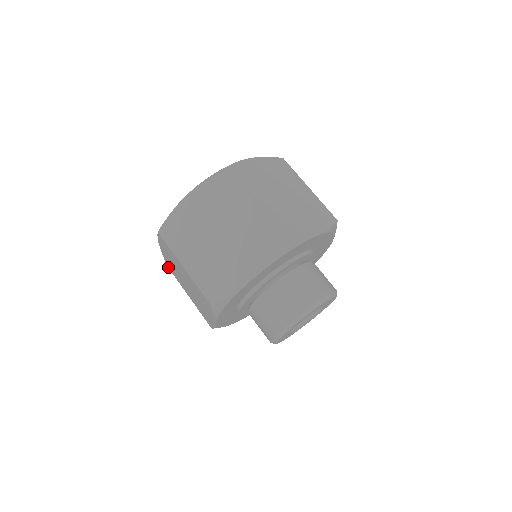
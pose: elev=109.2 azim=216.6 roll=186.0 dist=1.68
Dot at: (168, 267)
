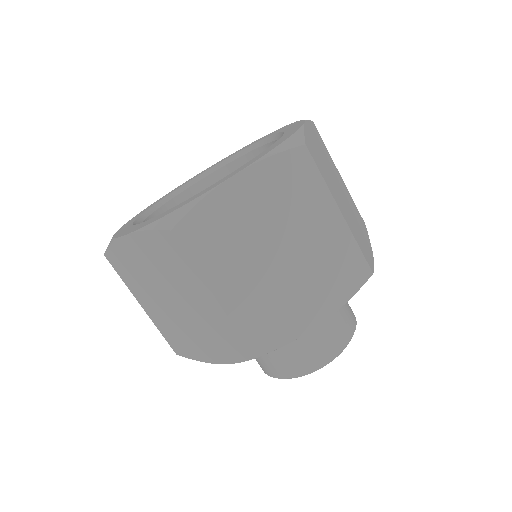
Dot at: occluded
